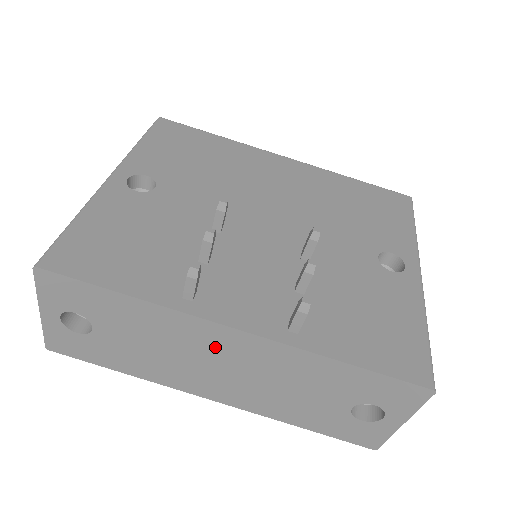
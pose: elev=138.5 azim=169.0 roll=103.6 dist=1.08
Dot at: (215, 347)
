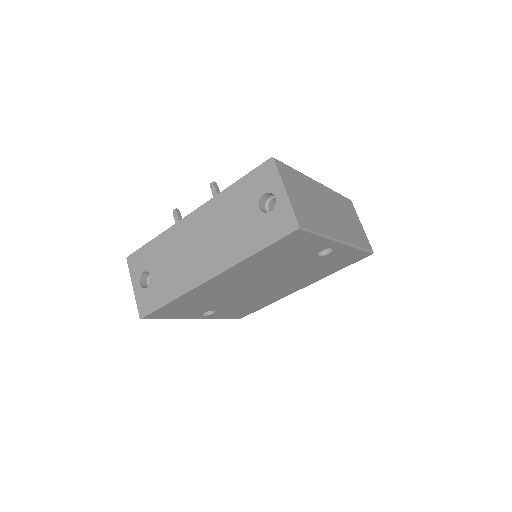
Dot at: (191, 233)
